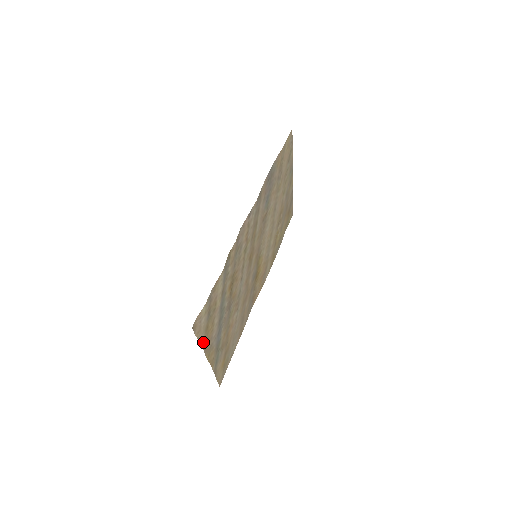
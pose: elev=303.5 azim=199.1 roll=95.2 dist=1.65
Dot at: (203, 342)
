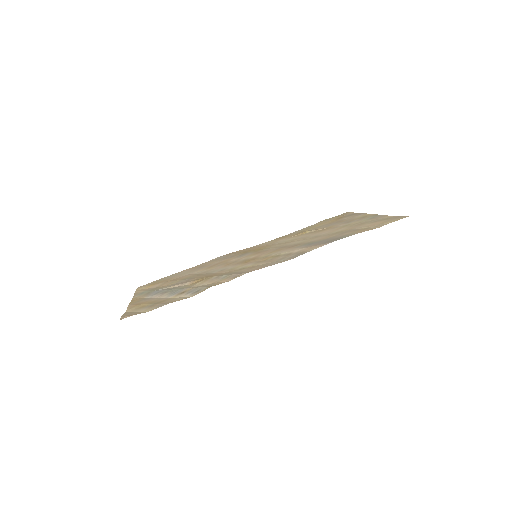
Dot at: (129, 310)
